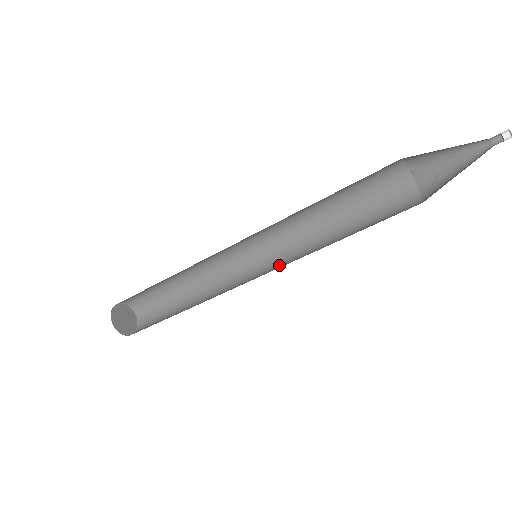
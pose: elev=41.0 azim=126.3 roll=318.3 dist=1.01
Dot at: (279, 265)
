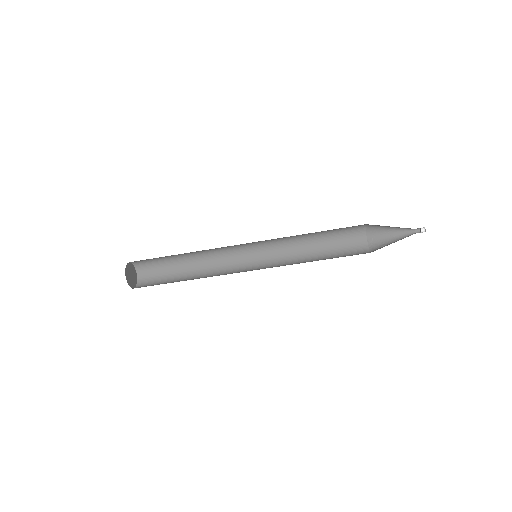
Dot at: occluded
